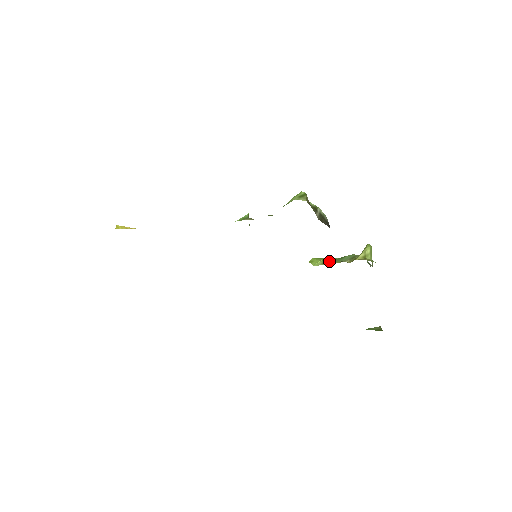
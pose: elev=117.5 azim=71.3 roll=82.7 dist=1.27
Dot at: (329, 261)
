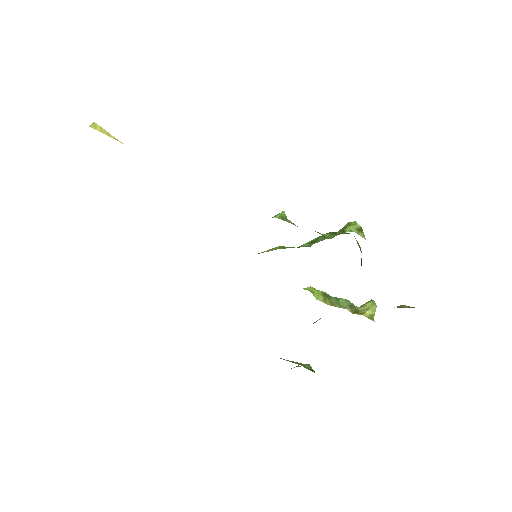
Dot at: (329, 299)
